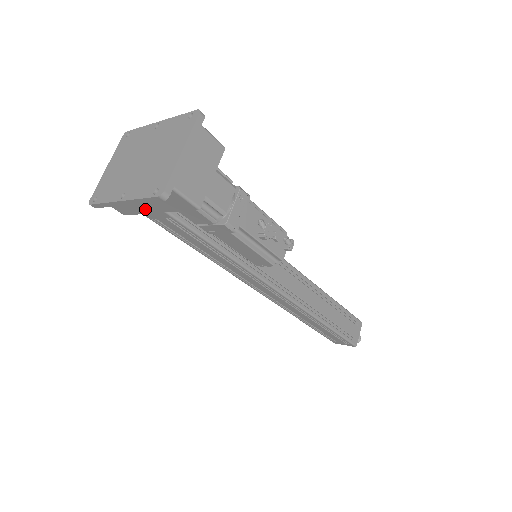
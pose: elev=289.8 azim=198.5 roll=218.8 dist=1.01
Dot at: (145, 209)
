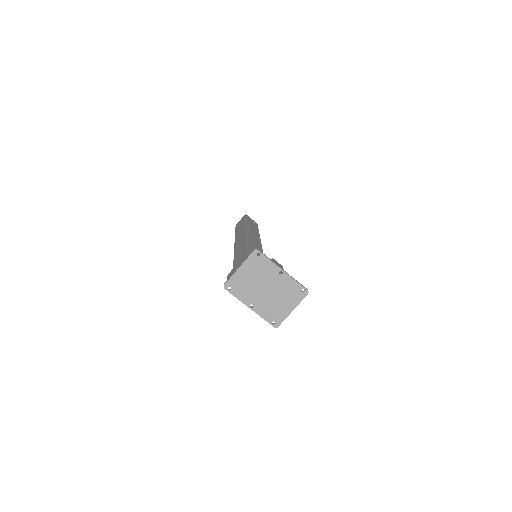
Dot at: occluded
